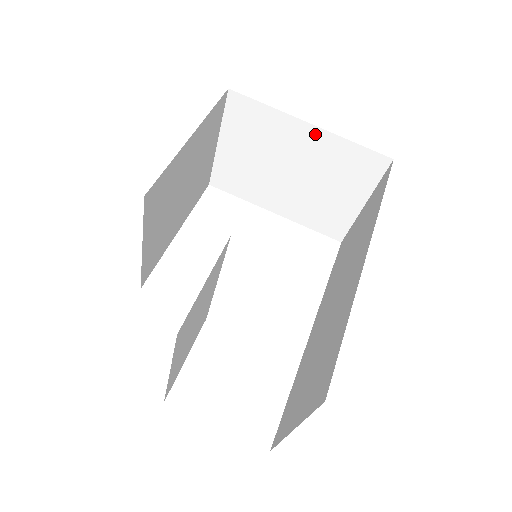
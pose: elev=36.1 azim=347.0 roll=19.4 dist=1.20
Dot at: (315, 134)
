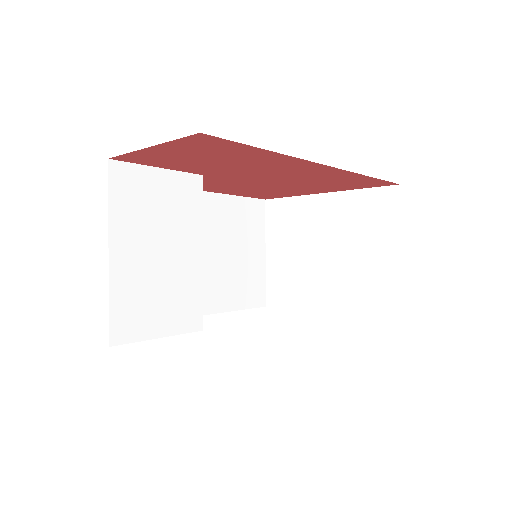
Dot at: (331, 200)
